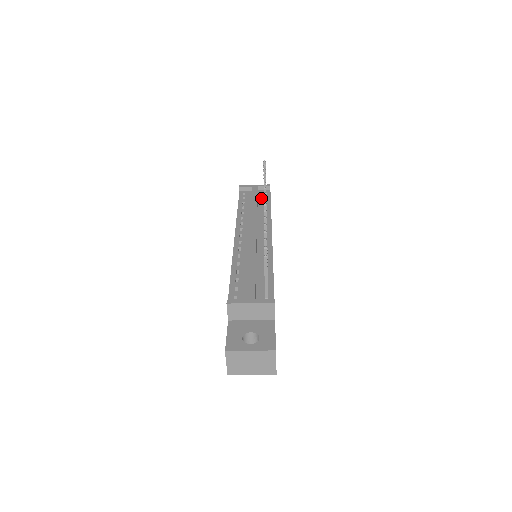
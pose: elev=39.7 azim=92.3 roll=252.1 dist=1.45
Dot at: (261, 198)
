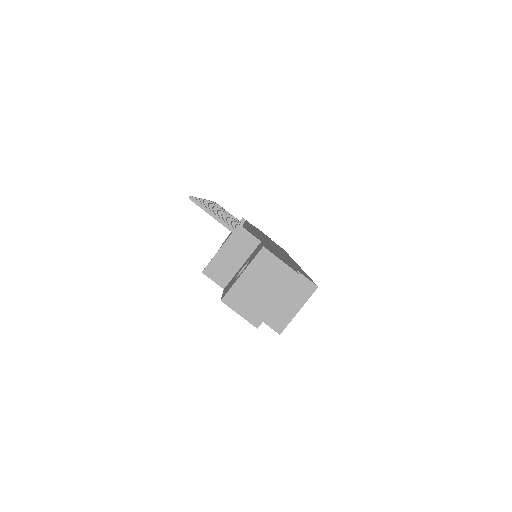
Dot at: occluded
